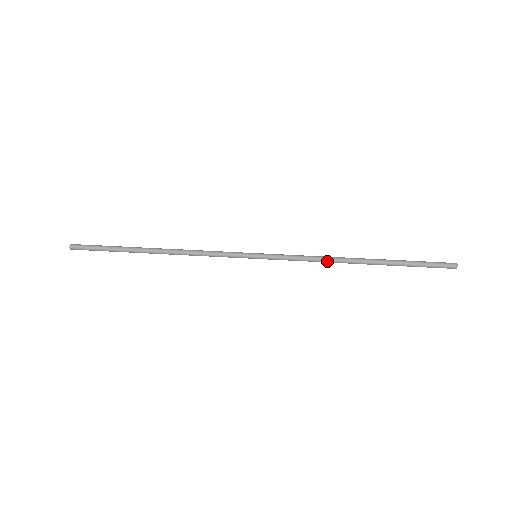
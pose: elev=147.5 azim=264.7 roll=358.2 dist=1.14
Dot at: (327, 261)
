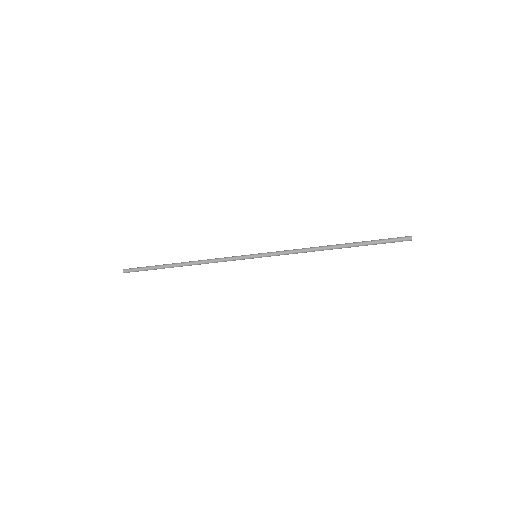
Dot at: (309, 251)
